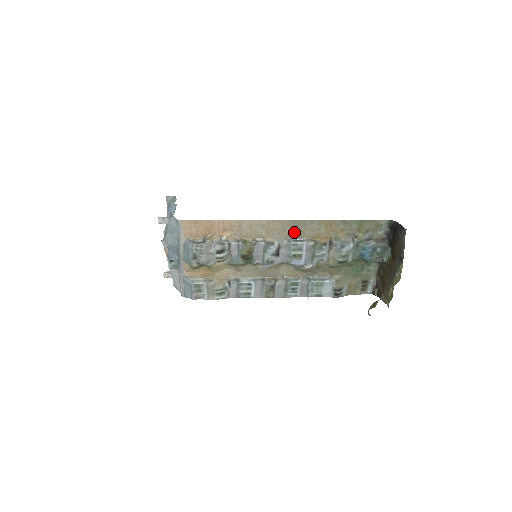
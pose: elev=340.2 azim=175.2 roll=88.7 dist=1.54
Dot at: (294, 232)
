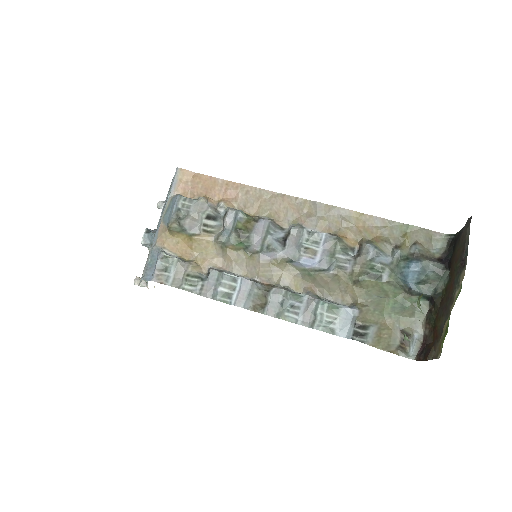
Dot at: (313, 220)
